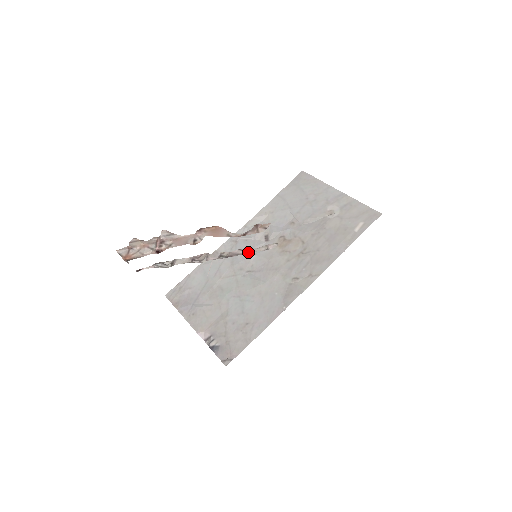
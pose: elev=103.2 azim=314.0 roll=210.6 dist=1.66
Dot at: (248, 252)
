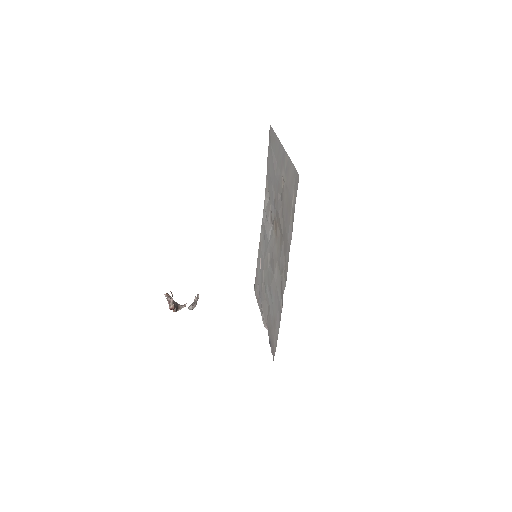
Dot at: occluded
